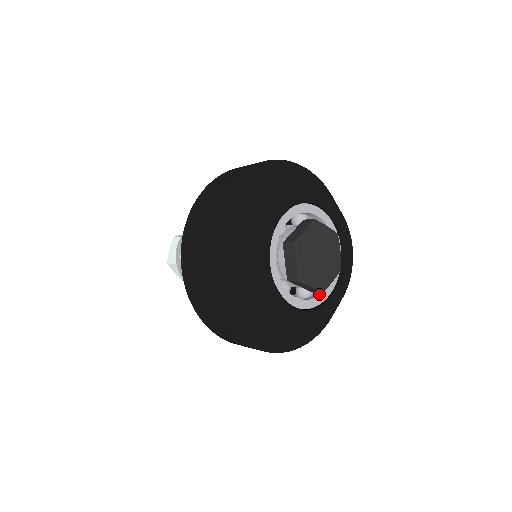
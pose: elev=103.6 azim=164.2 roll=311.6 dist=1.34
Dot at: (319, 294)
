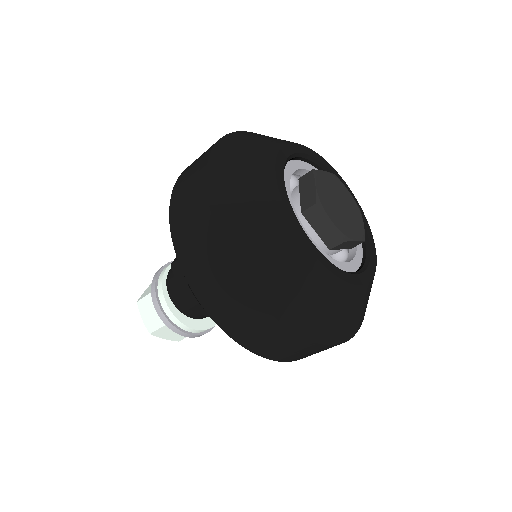
Dot at: (355, 247)
